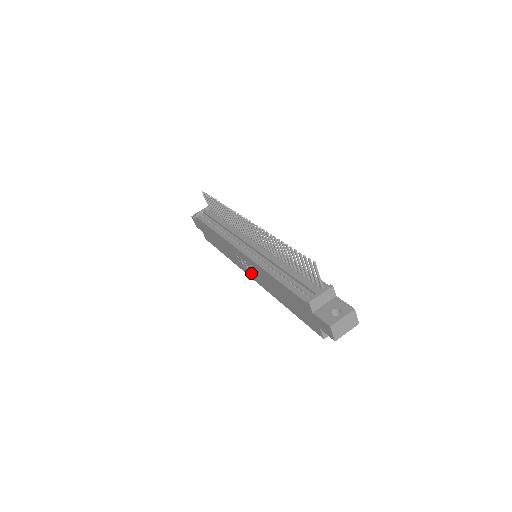
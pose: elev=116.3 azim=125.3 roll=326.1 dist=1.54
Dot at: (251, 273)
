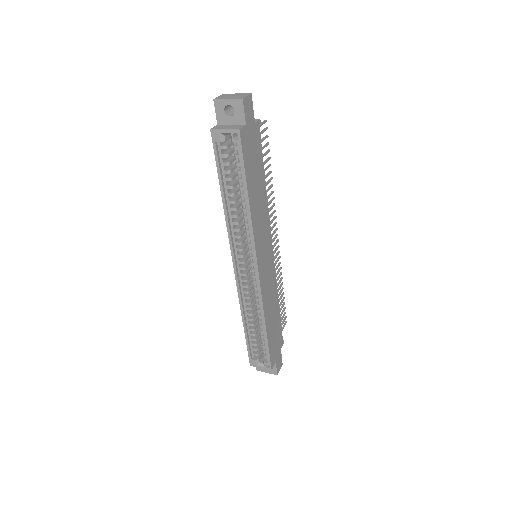
Dot at: occluded
